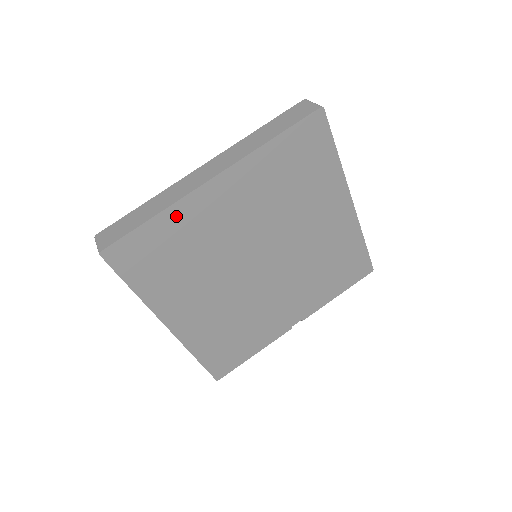
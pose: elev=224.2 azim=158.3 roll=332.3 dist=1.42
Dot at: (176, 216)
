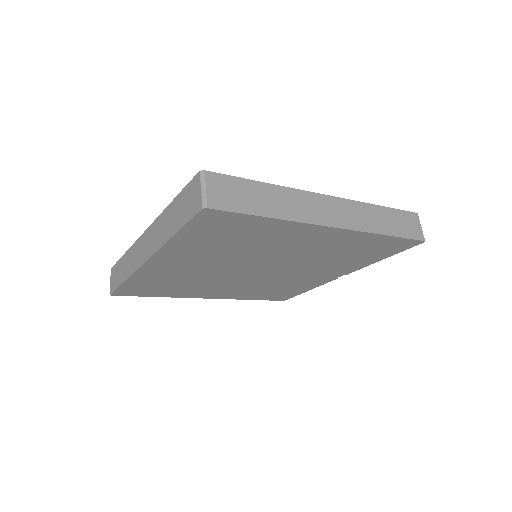
Dot at: (142, 277)
